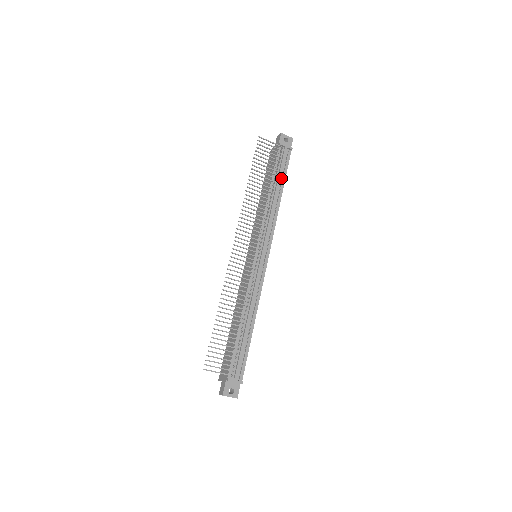
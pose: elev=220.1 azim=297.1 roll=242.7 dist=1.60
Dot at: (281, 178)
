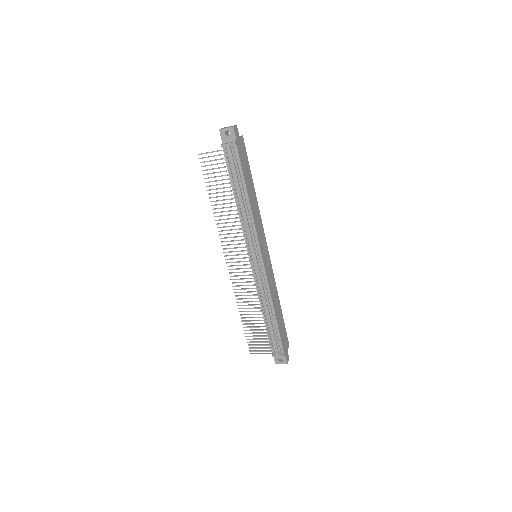
Dot at: (240, 180)
